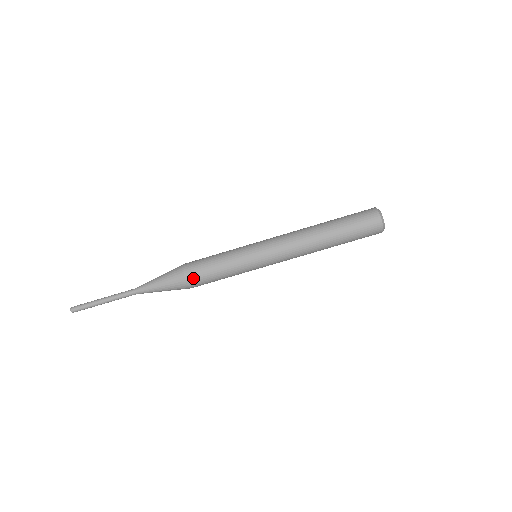
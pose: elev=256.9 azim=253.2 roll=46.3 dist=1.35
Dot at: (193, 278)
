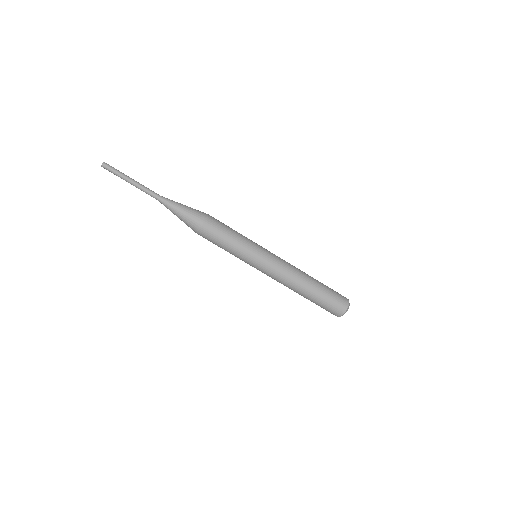
Dot at: (206, 233)
